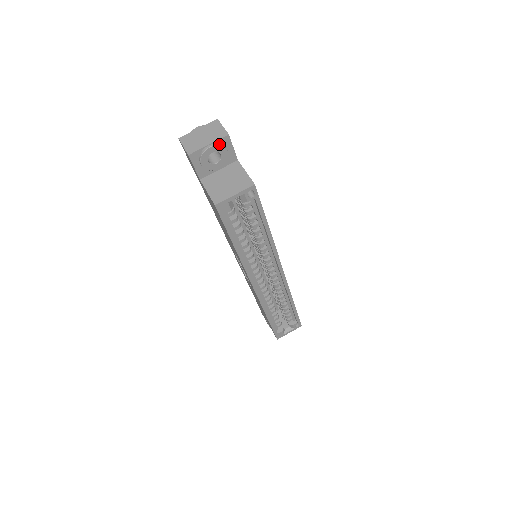
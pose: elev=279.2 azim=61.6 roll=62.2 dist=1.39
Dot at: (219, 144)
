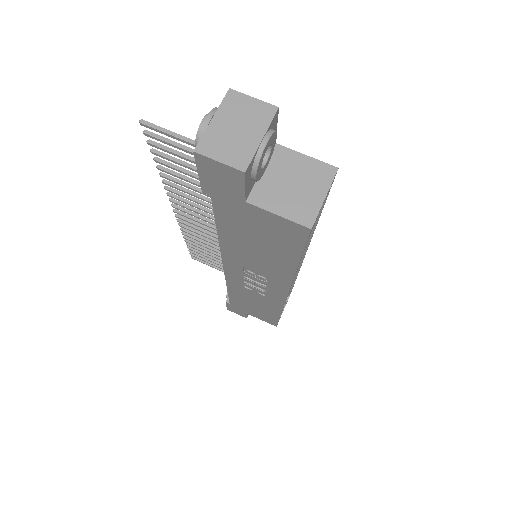
Dot at: (272, 130)
